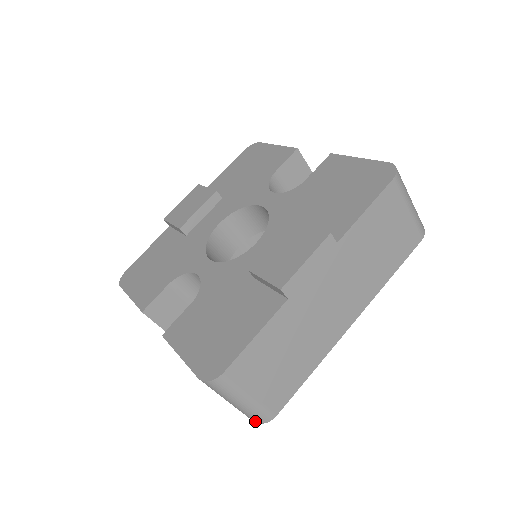
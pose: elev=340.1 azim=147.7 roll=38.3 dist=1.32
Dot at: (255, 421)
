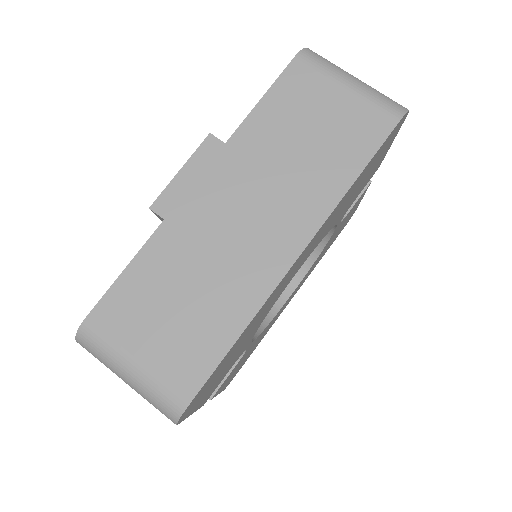
Dot at: (170, 419)
